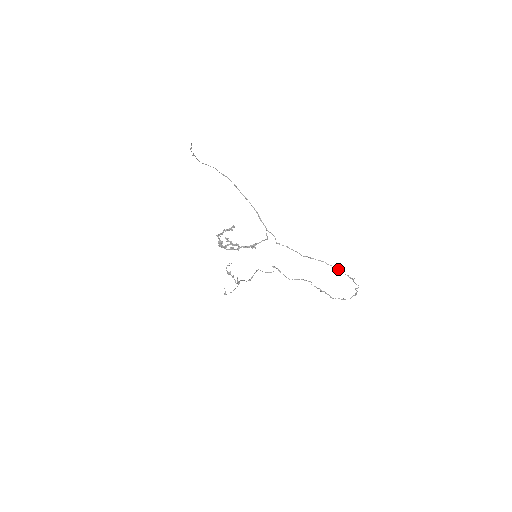
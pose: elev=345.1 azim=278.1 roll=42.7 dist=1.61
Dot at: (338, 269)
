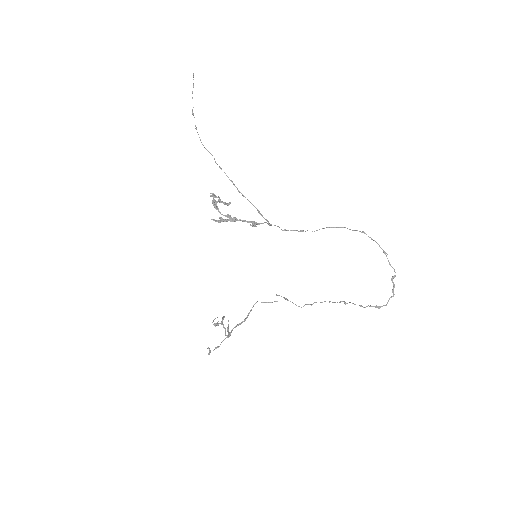
Dot at: (364, 233)
